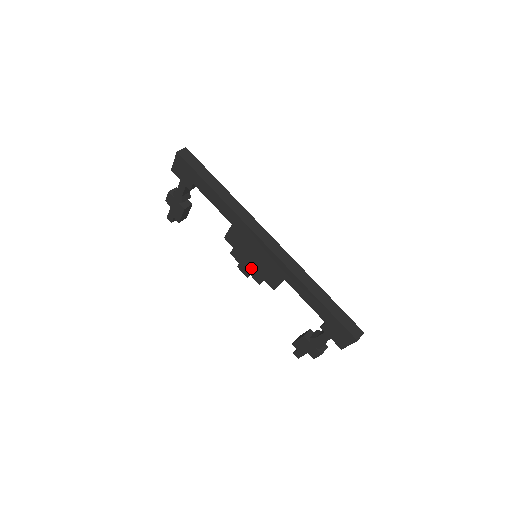
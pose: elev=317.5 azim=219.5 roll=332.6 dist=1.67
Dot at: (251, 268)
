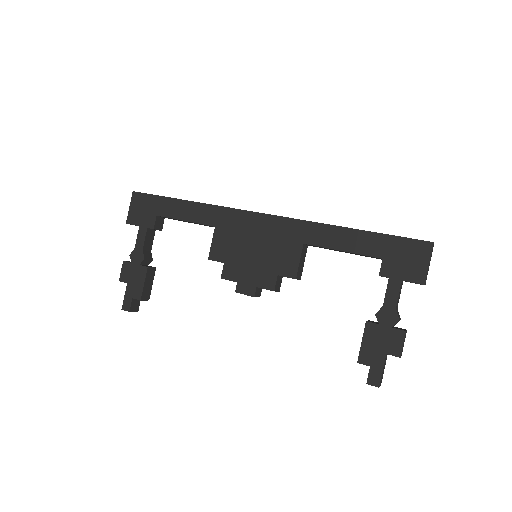
Dot at: (255, 273)
